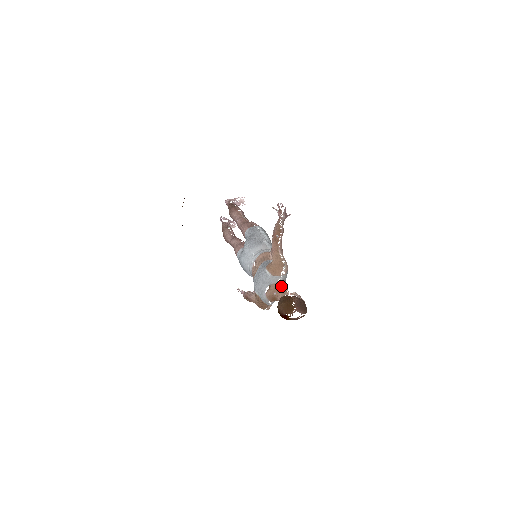
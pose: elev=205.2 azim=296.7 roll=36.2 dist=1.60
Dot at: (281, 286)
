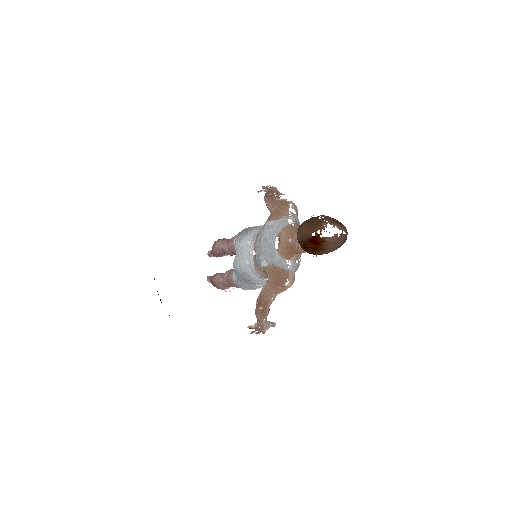
Dot at: (295, 227)
